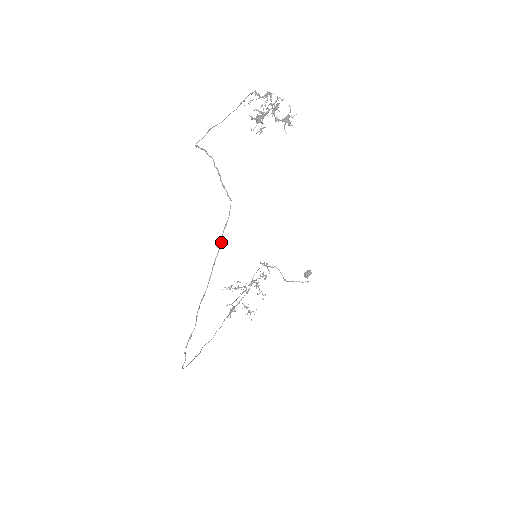
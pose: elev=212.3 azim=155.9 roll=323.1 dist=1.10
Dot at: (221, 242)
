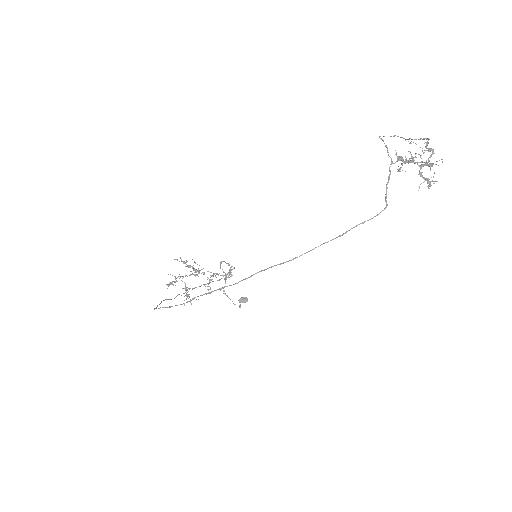
Dot at: (346, 232)
